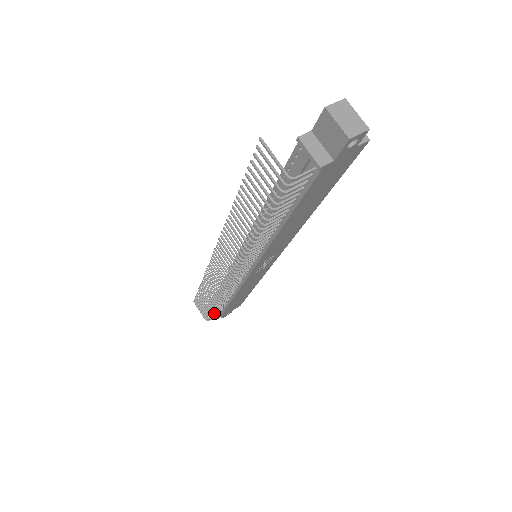
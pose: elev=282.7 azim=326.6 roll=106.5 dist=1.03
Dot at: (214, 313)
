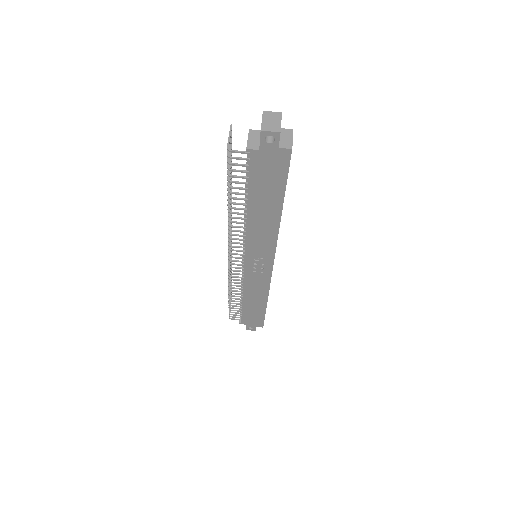
Dot at: (232, 310)
